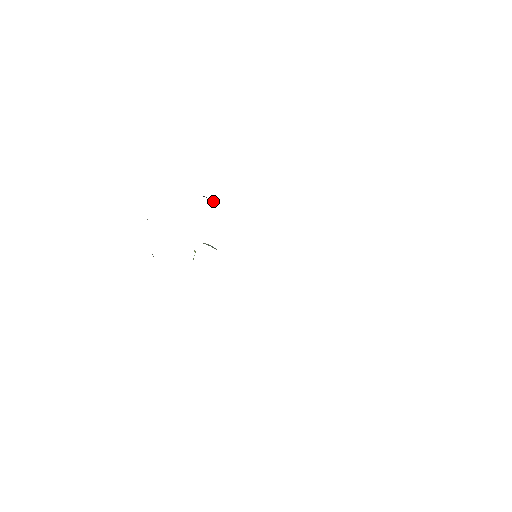
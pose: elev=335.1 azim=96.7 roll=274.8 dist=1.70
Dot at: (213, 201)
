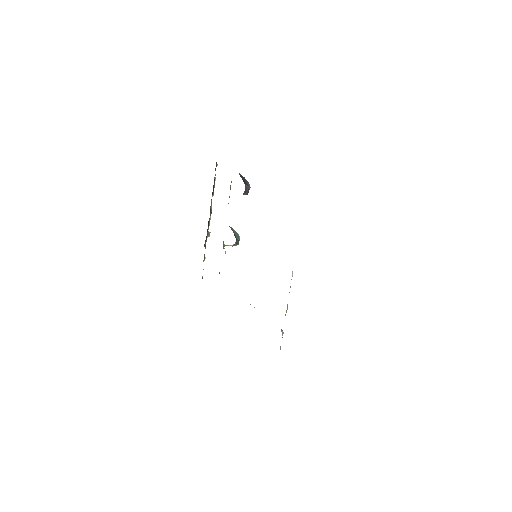
Dot at: (247, 183)
